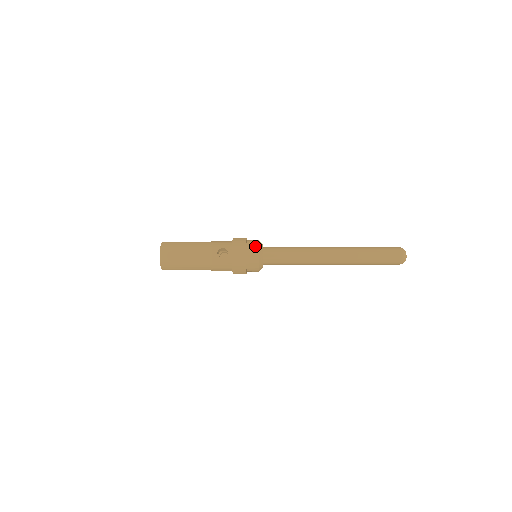
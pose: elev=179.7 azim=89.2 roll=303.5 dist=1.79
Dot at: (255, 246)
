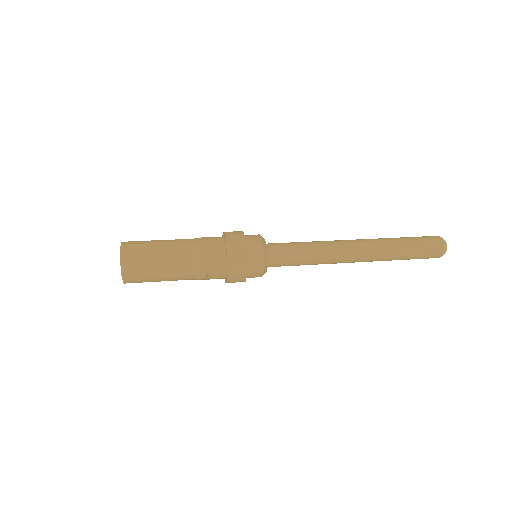
Dot at: (259, 265)
